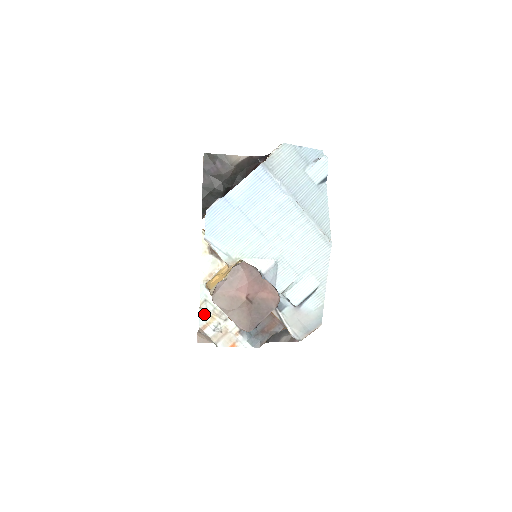
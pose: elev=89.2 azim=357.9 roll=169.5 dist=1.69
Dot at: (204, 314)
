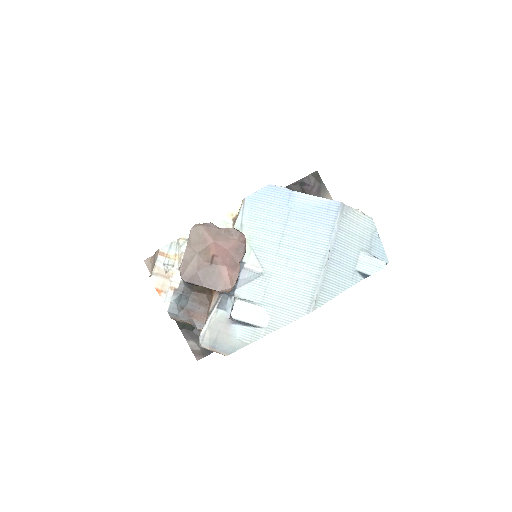
Dot at: (174, 246)
